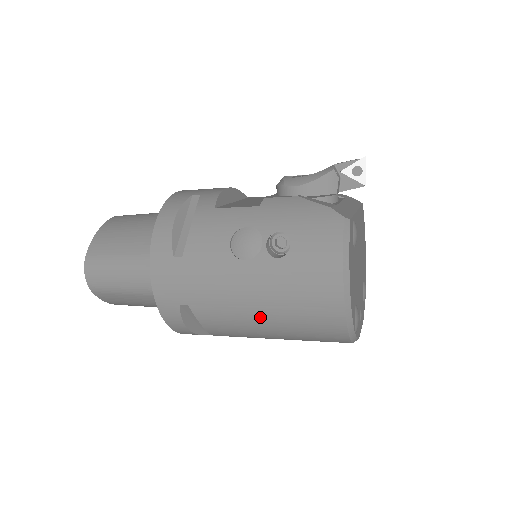
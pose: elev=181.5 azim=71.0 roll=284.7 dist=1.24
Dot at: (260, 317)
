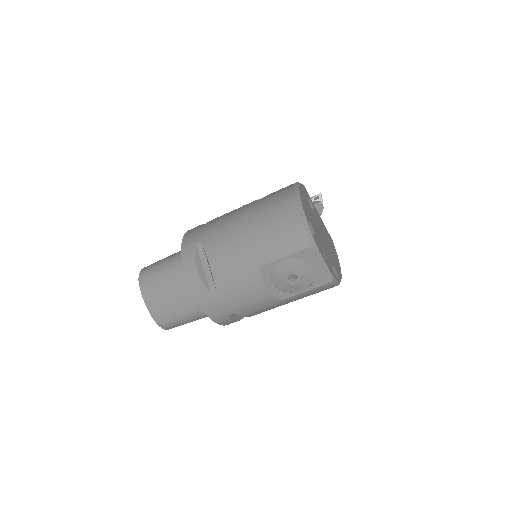
Dot at: (246, 230)
